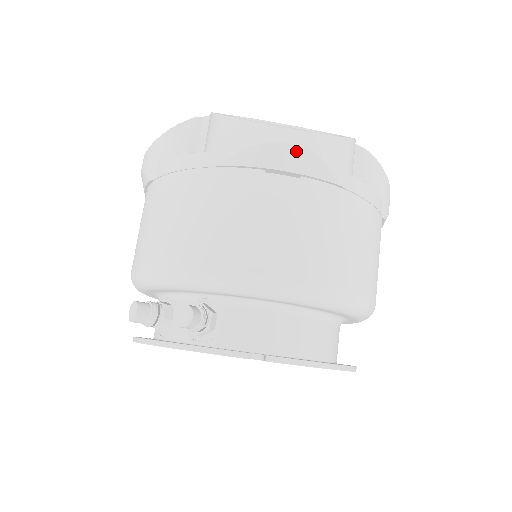
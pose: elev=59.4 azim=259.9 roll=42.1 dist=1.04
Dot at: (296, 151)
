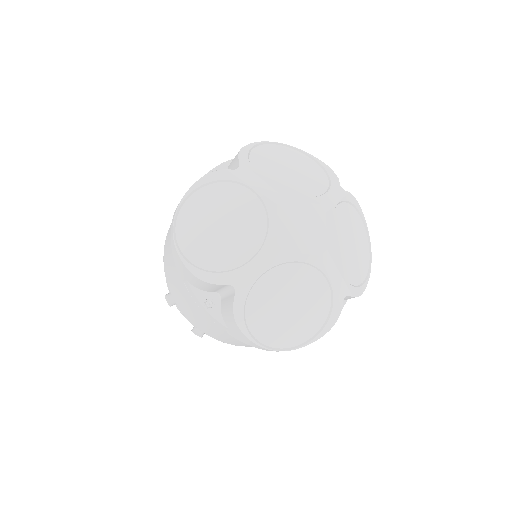
Dot at: occluded
